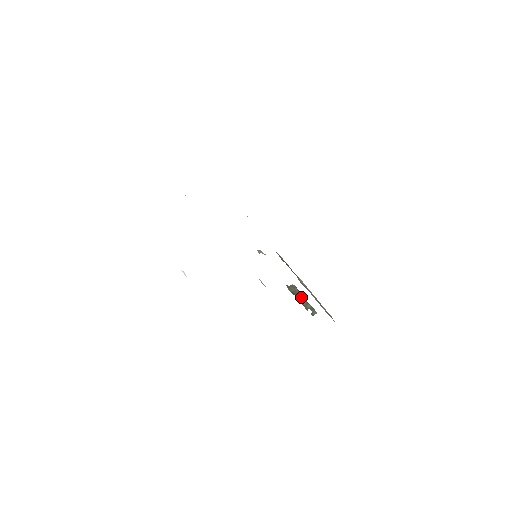
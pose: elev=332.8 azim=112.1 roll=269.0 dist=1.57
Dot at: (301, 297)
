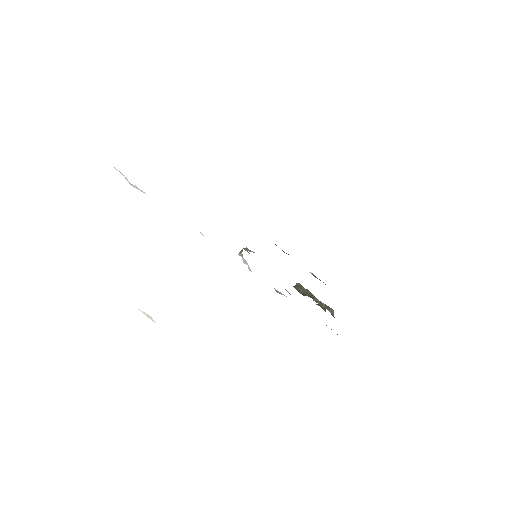
Dot at: (312, 297)
